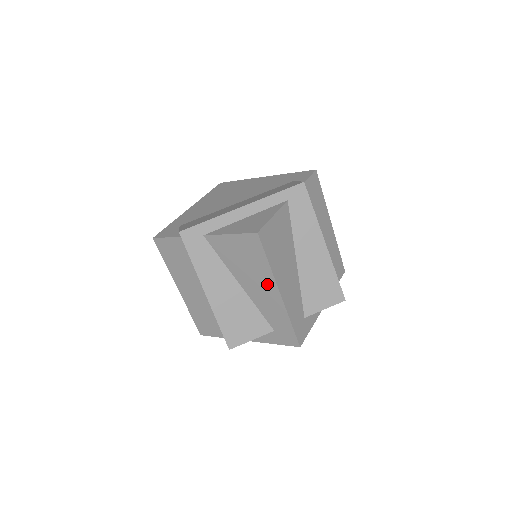
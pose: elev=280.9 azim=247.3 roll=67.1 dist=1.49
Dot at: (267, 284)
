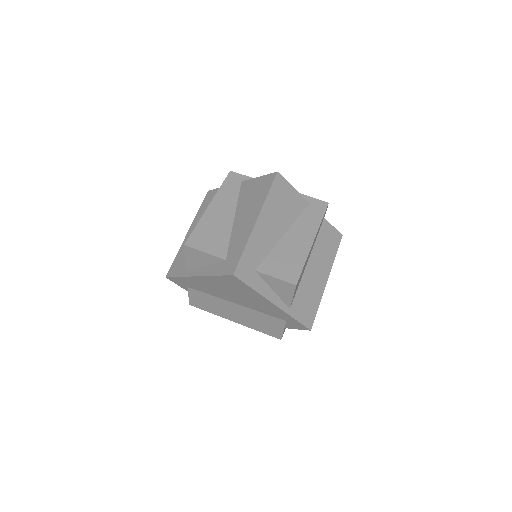
Dot at: (254, 213)
